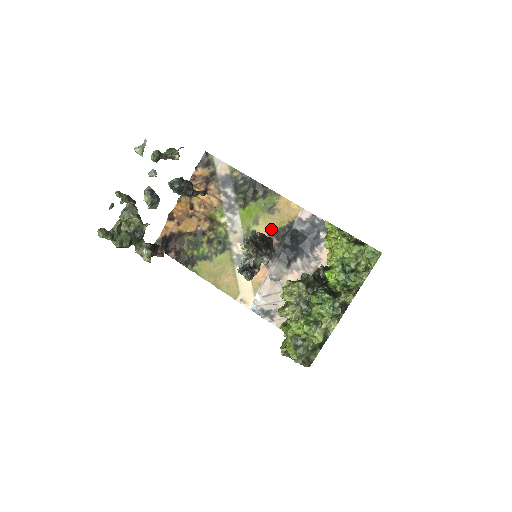
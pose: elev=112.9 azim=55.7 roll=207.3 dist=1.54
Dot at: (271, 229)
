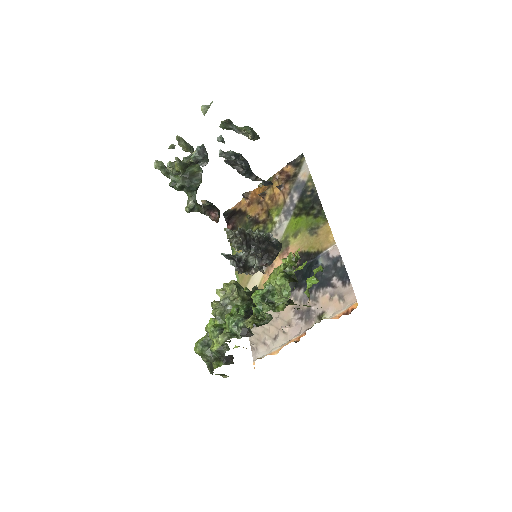
Dot at: (301, 248)
